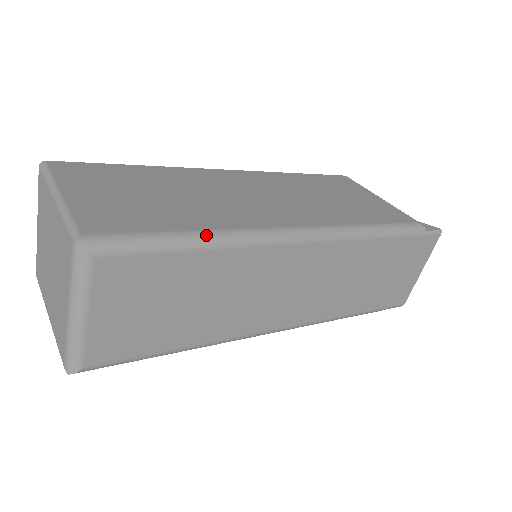
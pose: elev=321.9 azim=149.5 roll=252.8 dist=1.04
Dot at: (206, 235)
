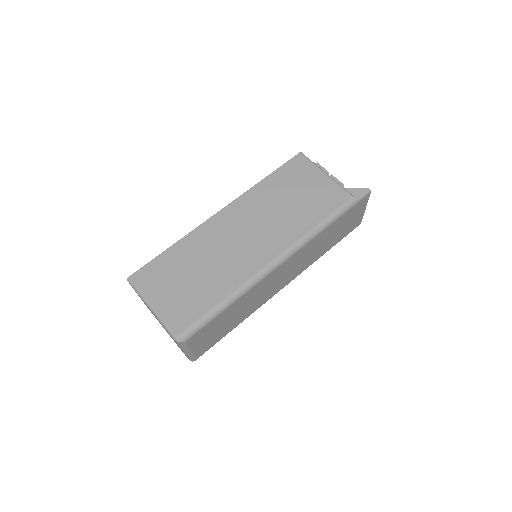
Dot at: (227, 300)
